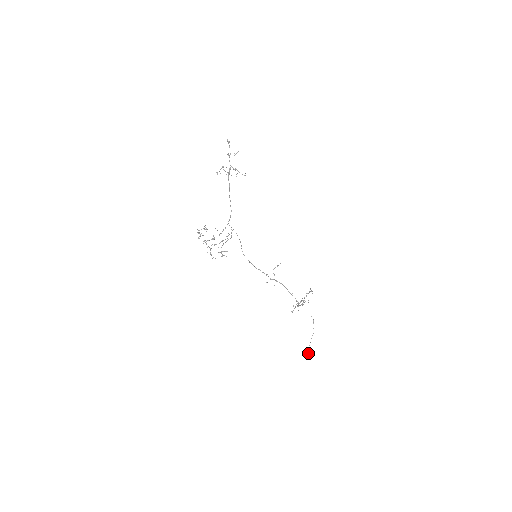
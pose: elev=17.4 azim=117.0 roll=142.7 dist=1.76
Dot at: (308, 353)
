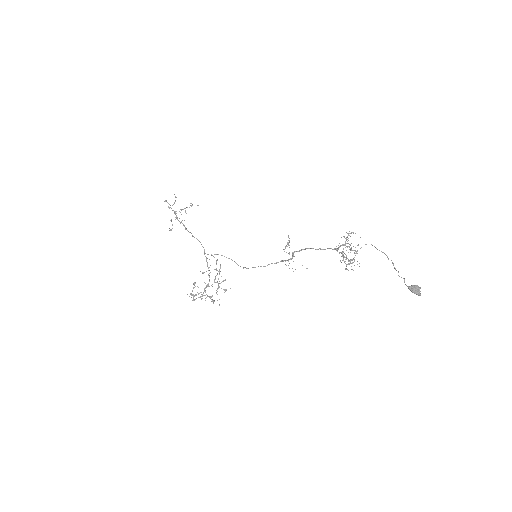
Dot at: (409, 288)
